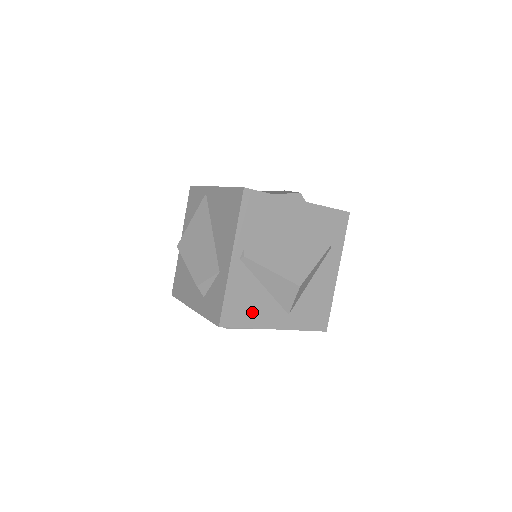
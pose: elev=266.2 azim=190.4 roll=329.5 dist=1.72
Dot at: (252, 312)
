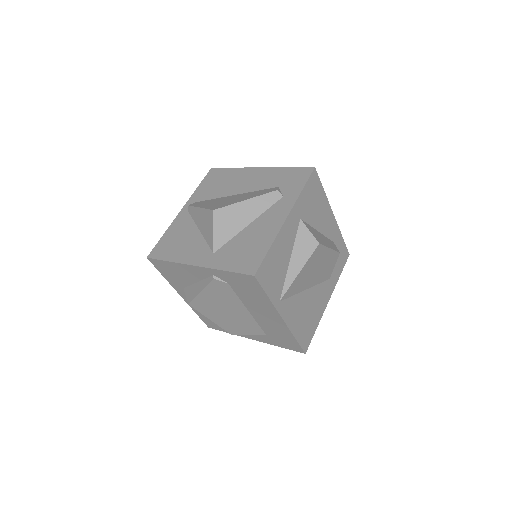
Dot at: (179, 249)
